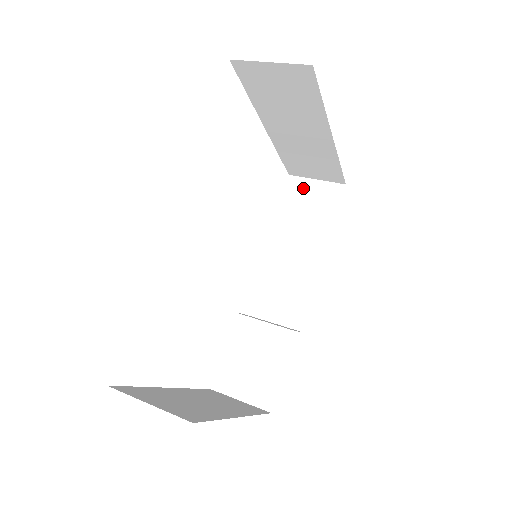
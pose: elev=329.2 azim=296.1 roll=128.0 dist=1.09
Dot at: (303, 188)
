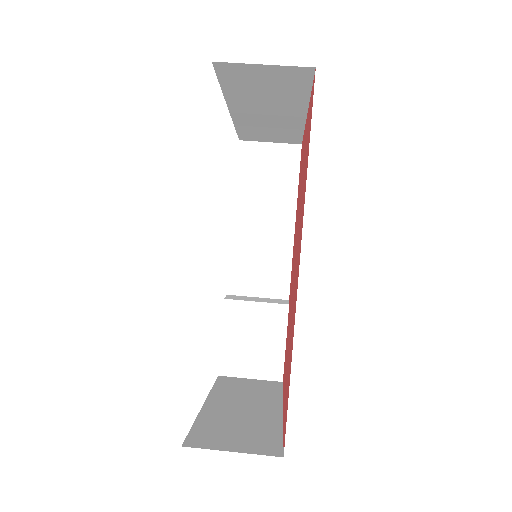
Dot at: (258, 154)
